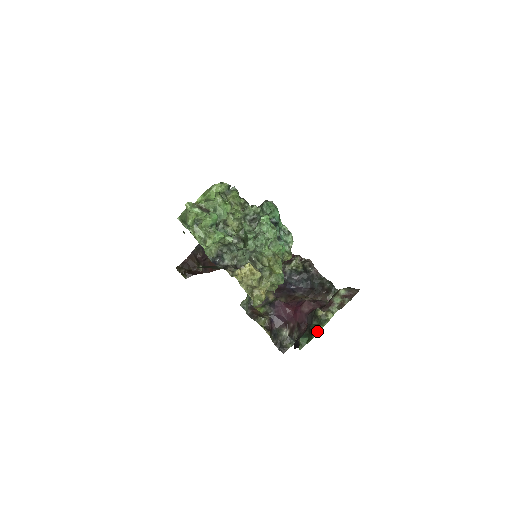
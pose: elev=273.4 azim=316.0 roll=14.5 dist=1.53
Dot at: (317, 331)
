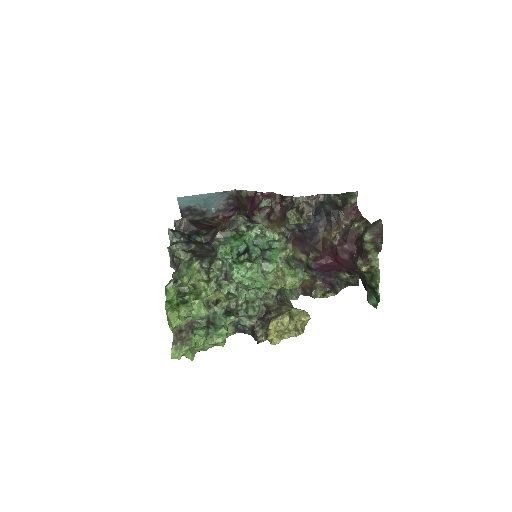
Dot at: (377, 286)
